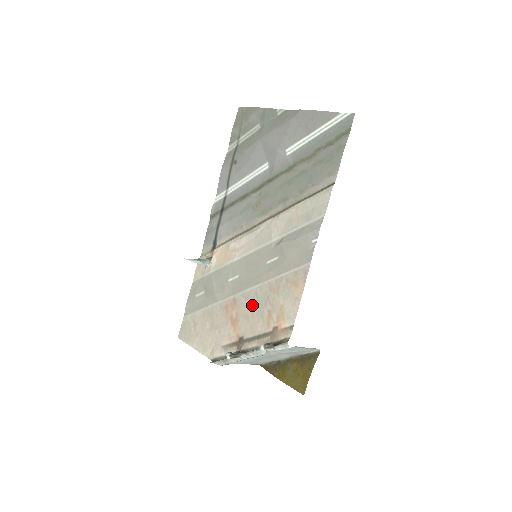
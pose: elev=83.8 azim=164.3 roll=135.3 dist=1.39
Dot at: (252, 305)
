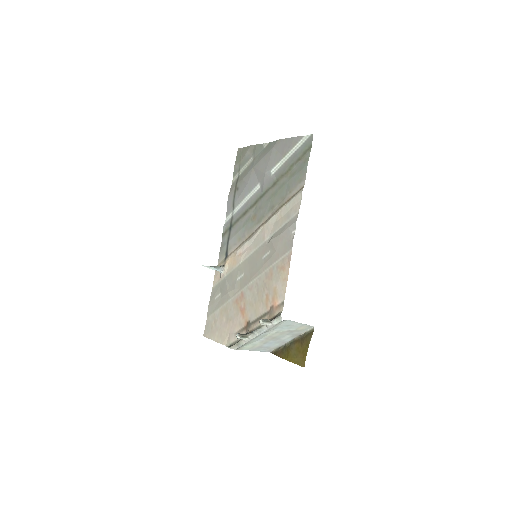
Dot at: (254, 294)
